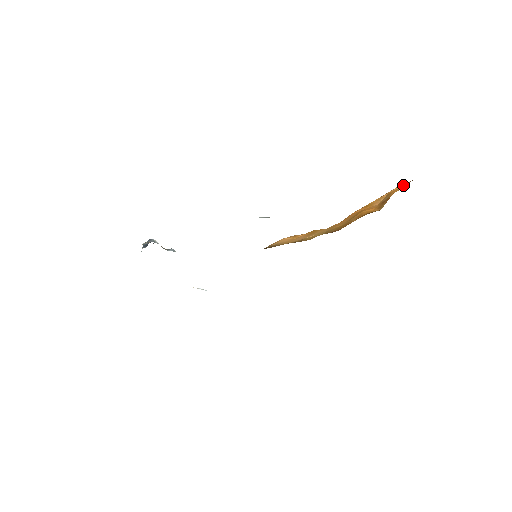
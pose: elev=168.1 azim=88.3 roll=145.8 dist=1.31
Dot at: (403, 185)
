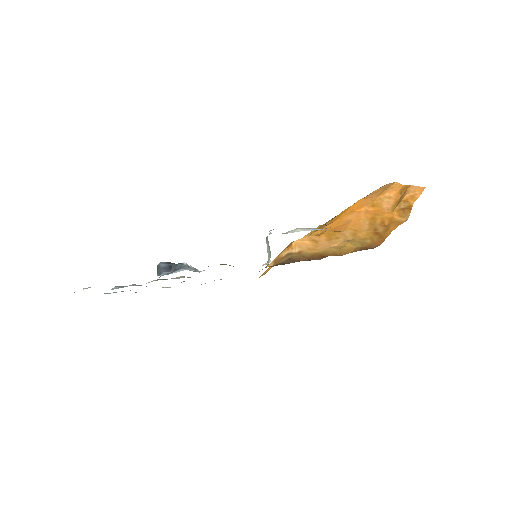
Dot at: (414, 190)
